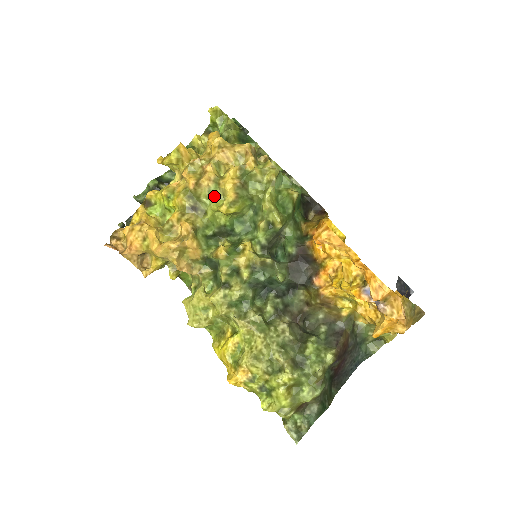
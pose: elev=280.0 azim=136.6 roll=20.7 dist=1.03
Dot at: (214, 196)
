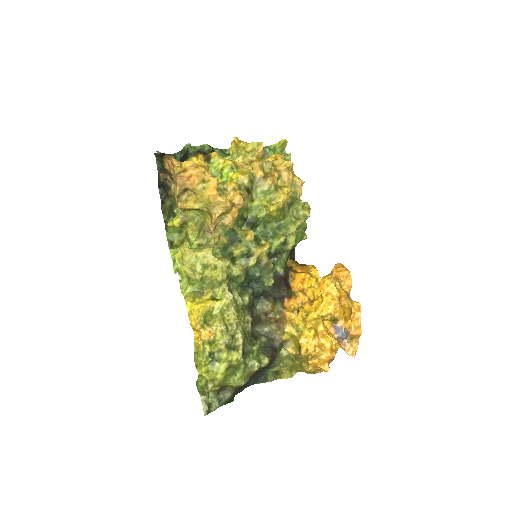
Dot at: (268, 195)
